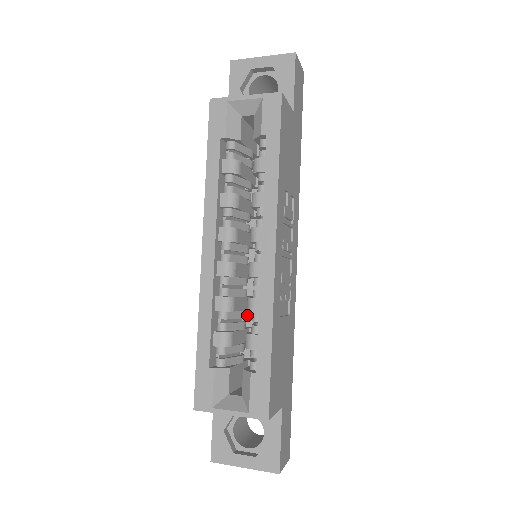
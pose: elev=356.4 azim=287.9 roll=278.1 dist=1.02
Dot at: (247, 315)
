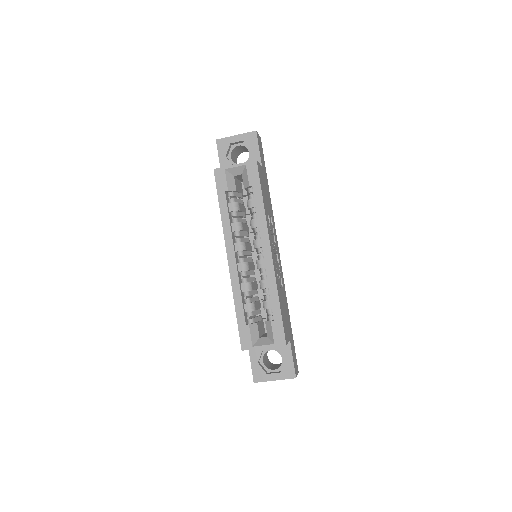
Dot at: occluded
